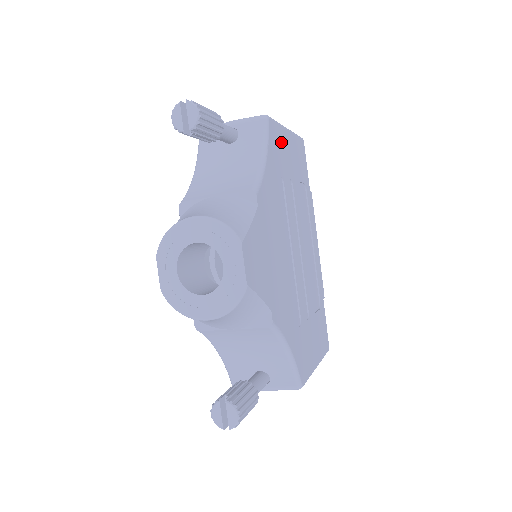
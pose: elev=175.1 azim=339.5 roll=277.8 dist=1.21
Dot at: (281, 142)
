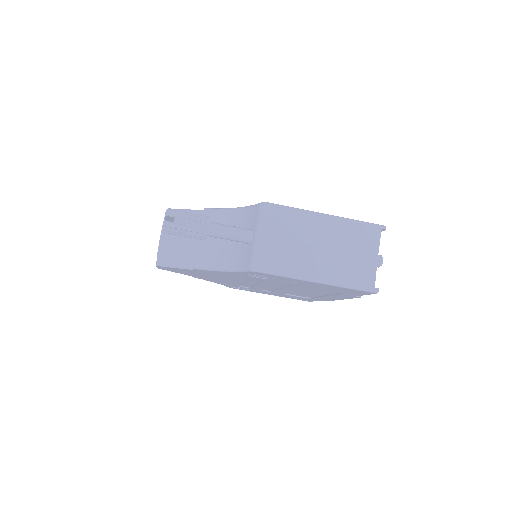
Dot at: occluded
